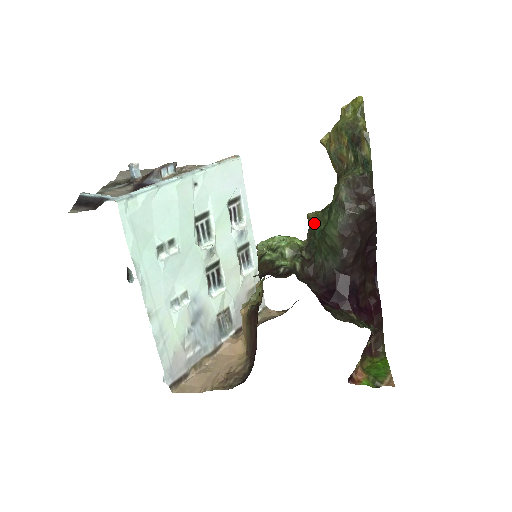
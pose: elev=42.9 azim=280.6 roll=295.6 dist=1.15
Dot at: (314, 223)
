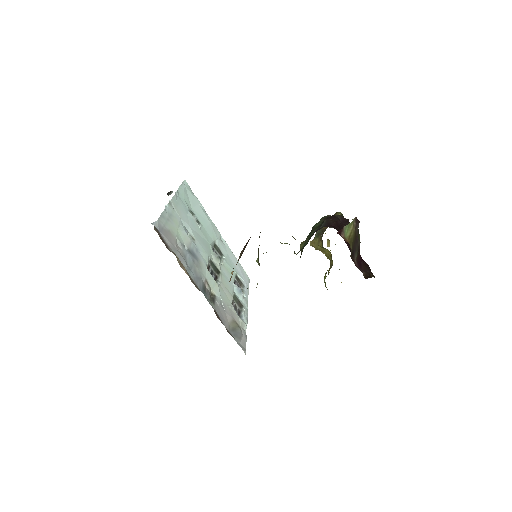
Dot at: occluded
